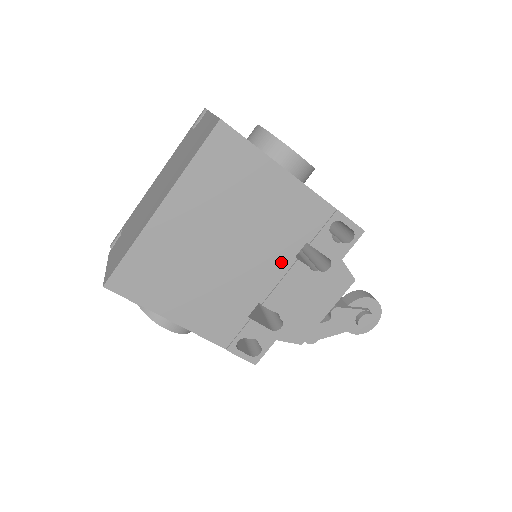
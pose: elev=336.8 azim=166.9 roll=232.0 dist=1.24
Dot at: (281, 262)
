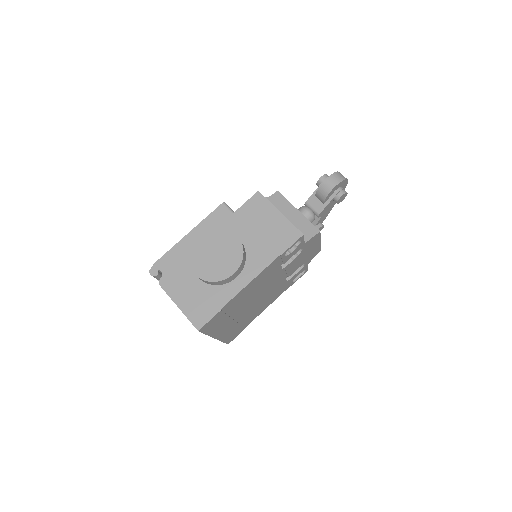
Dot at: (279, 275)
